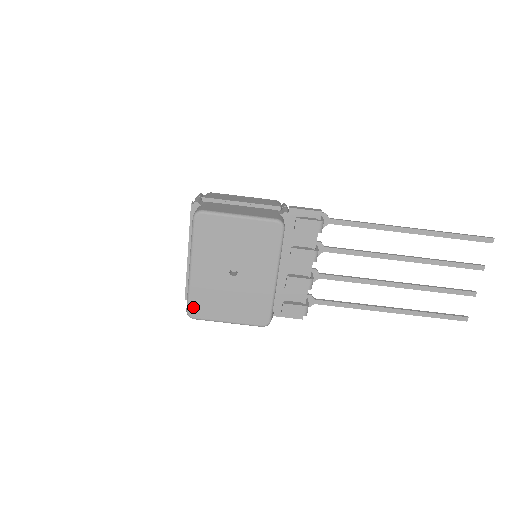
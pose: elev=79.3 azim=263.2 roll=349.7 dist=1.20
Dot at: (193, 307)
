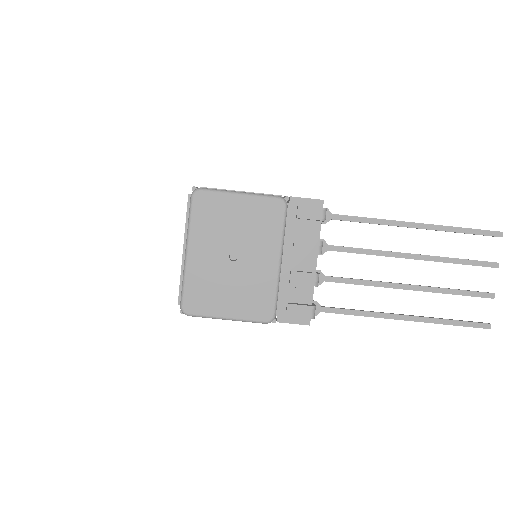
Dot at: (188, 300)
